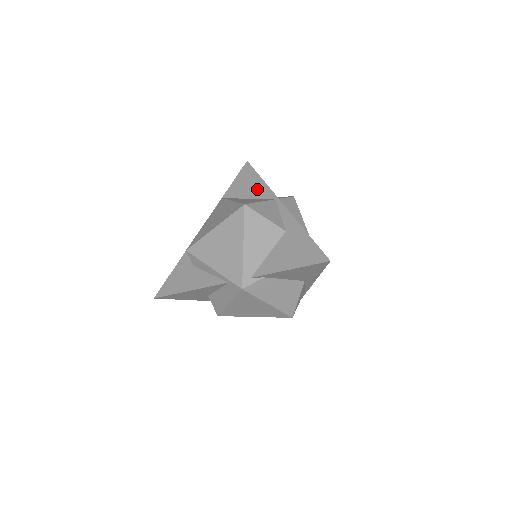
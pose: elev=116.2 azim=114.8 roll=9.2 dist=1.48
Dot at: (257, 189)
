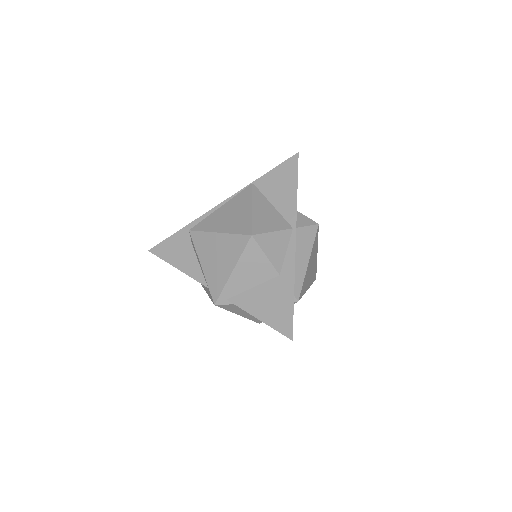
Dot at: (286, 200)
